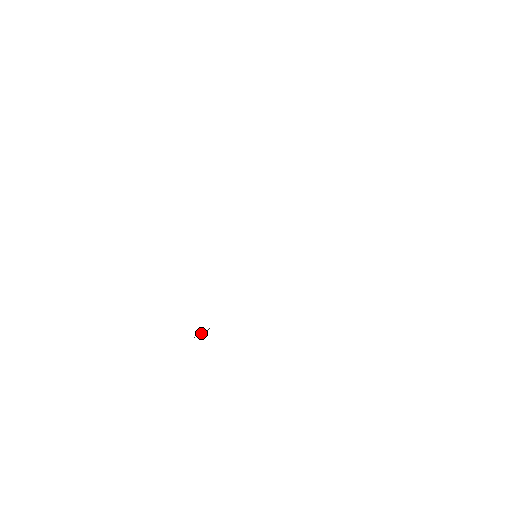
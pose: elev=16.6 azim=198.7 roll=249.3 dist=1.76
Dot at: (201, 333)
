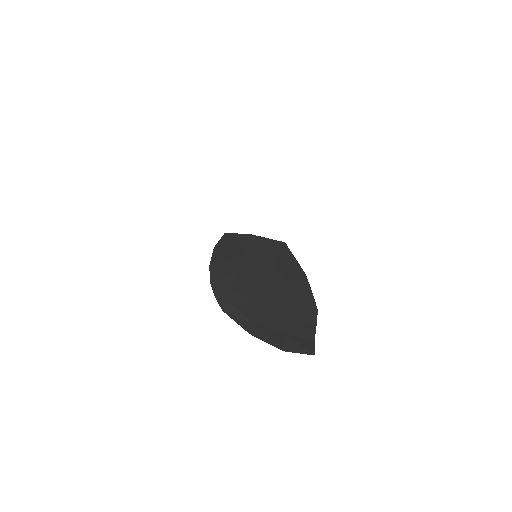
Dot at: (285, 340)
